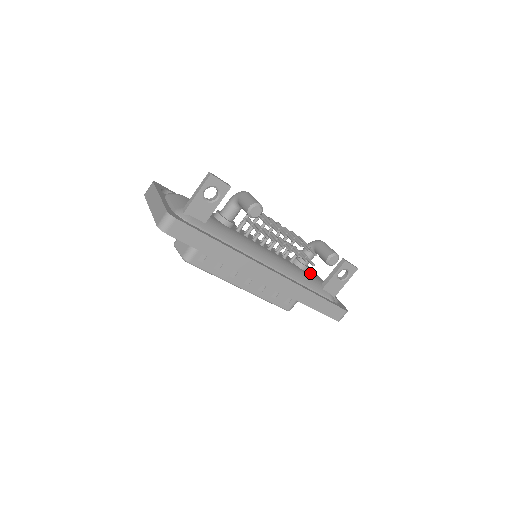
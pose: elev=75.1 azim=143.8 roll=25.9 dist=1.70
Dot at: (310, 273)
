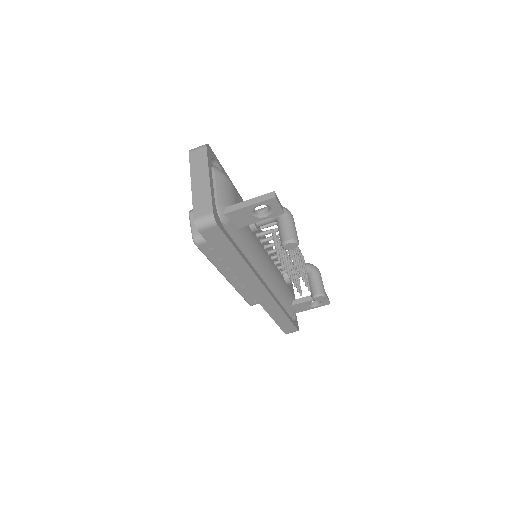
Dot at: (289, 285)
